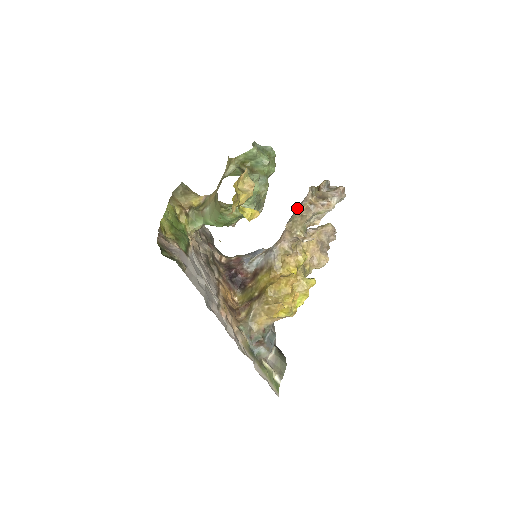
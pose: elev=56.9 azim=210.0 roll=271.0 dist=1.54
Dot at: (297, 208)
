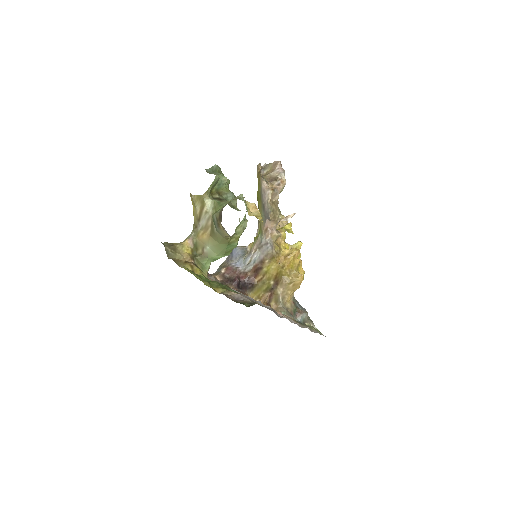
Dot at: (264, 199)
